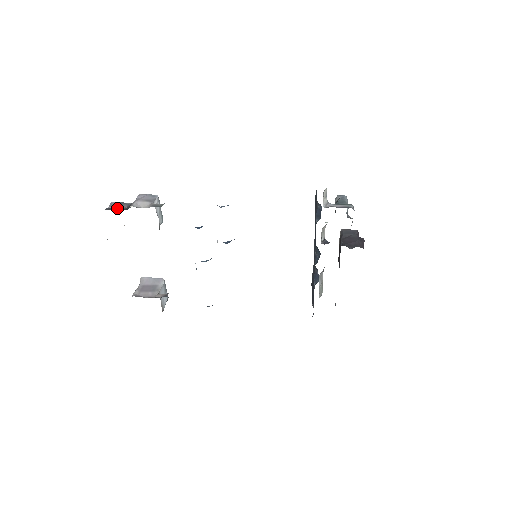
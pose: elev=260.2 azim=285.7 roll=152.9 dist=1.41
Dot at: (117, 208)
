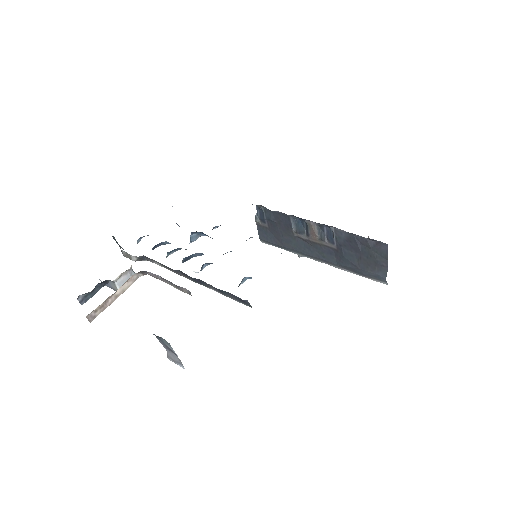
Dot at: occluded
